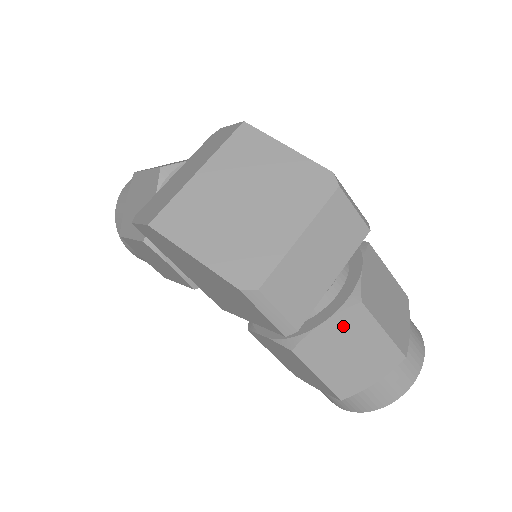
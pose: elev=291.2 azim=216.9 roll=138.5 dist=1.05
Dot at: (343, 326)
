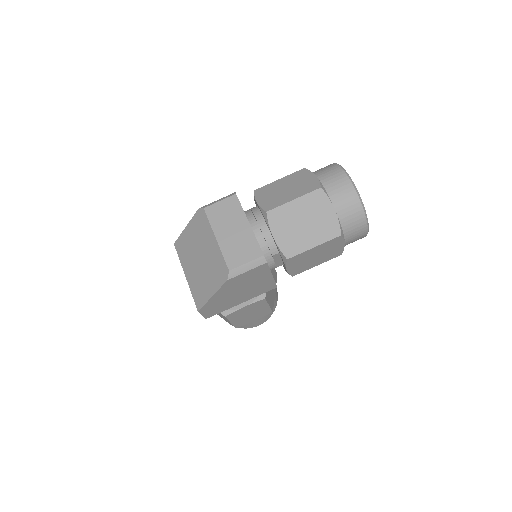
Dot at: (280, 225)
